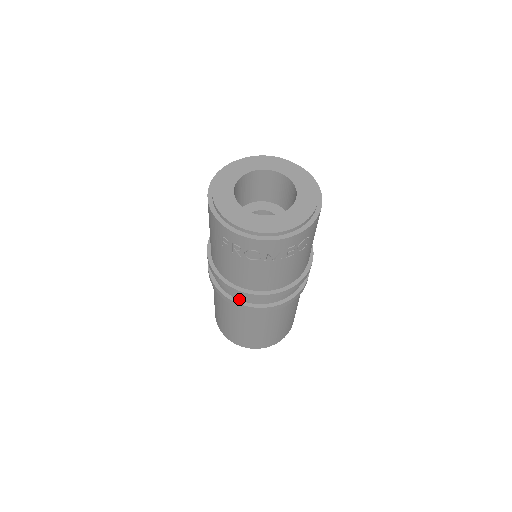
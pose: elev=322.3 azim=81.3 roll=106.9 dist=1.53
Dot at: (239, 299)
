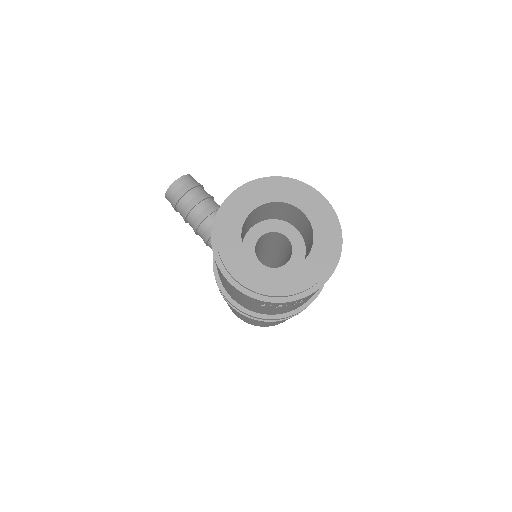
Dot at: occluded
